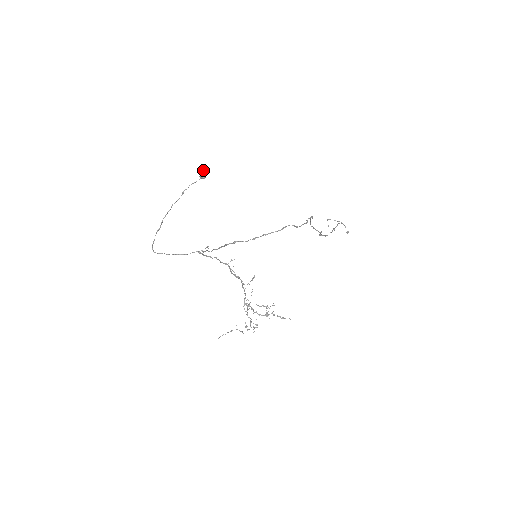
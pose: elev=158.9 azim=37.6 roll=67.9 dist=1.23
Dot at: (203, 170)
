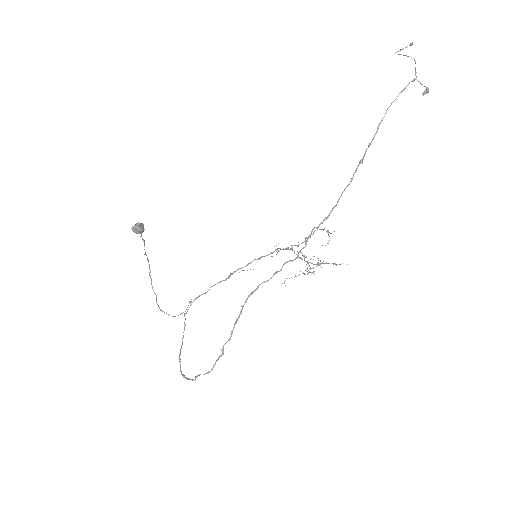
Dot at: (134, 230)
